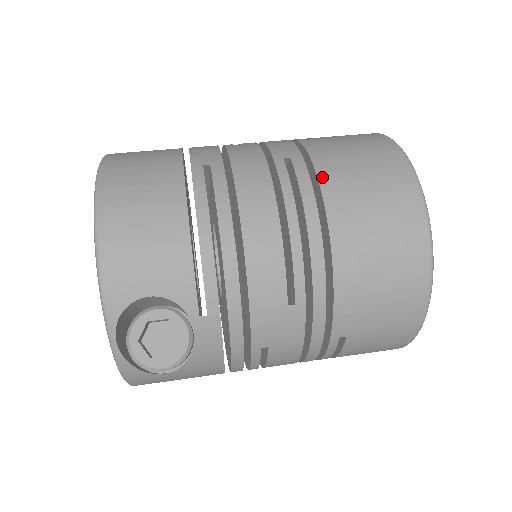
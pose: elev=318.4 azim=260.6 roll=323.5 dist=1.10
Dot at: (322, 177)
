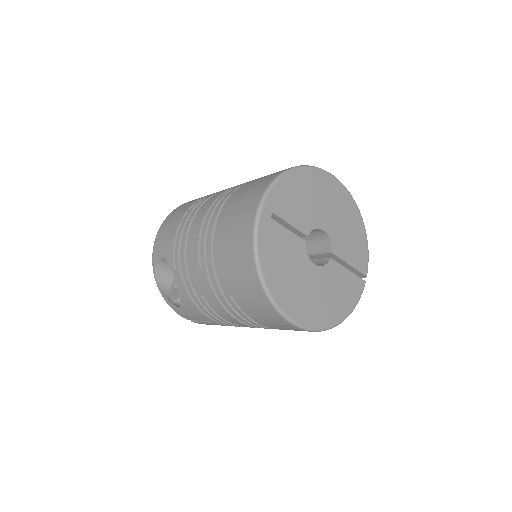
Dot at: (232, 196)
